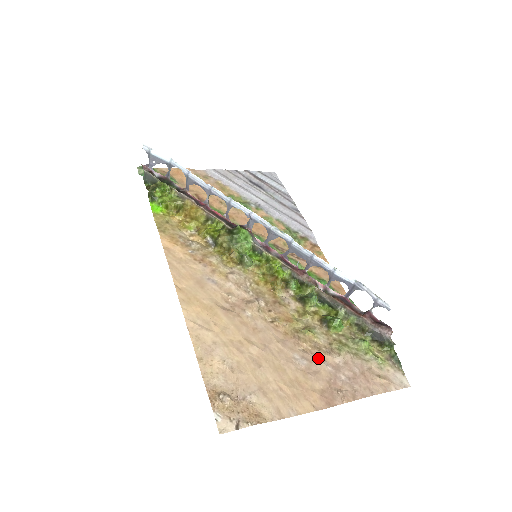
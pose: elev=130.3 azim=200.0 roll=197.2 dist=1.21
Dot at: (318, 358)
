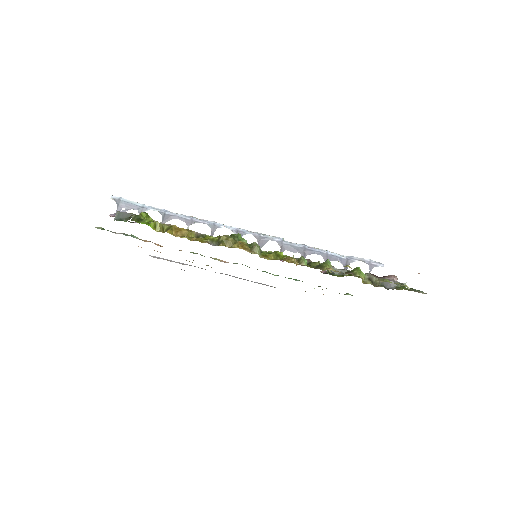
Dot at: occluded
